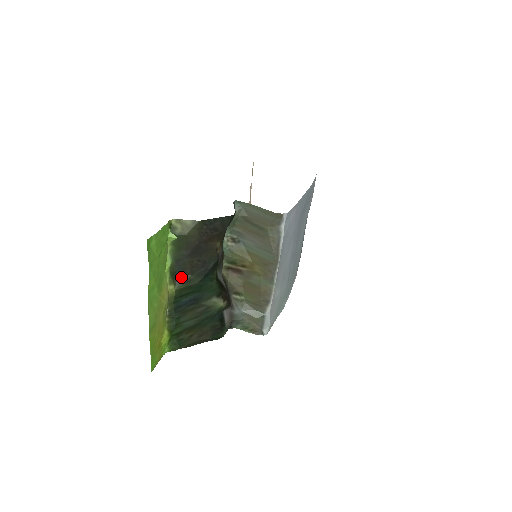
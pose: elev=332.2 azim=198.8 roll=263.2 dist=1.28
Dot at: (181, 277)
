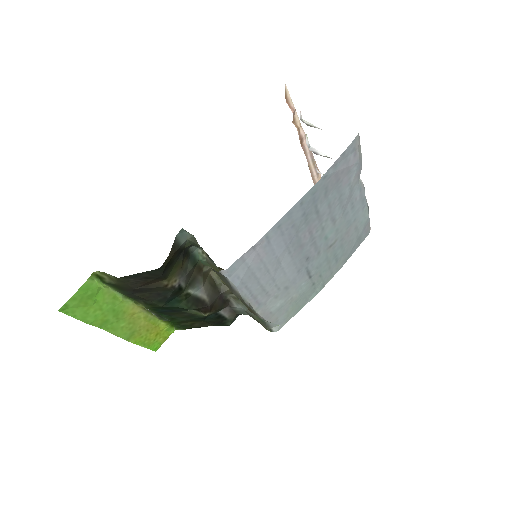
Dot at: (144, 300)
